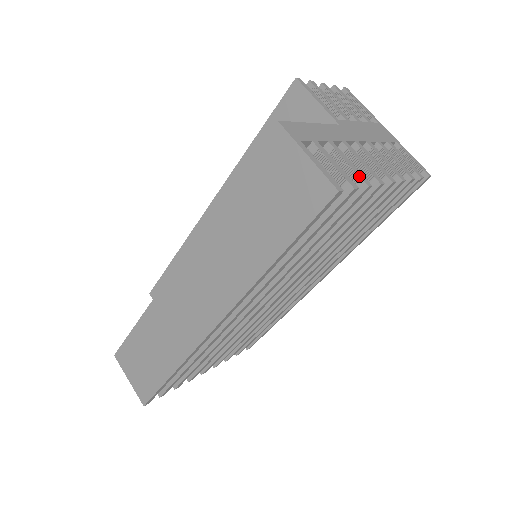
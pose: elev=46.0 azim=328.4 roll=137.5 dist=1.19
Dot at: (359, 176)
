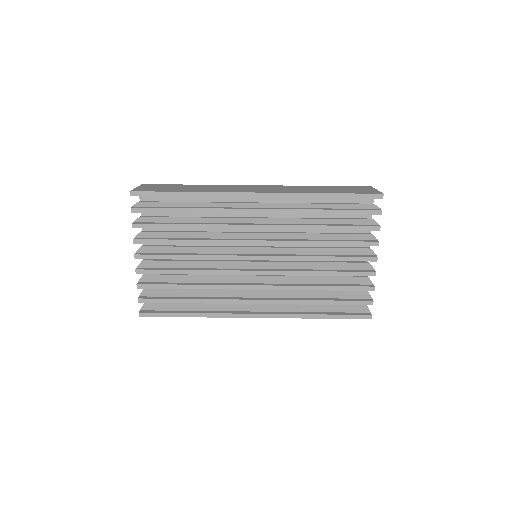
Dot at: occluded
